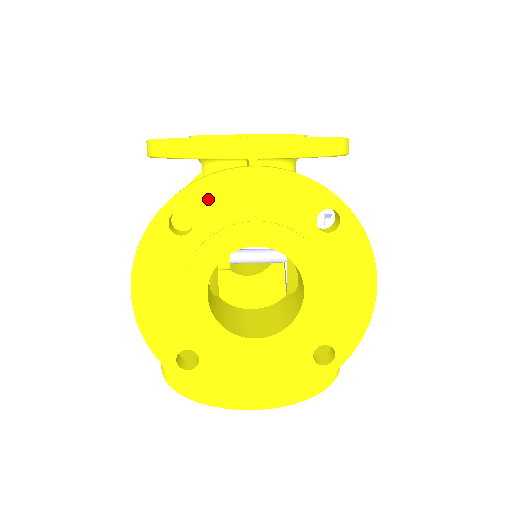
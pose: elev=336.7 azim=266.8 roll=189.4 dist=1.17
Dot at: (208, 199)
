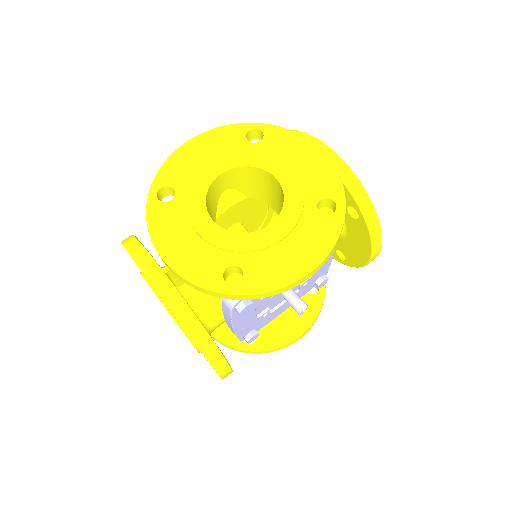
Dot at: occluded
